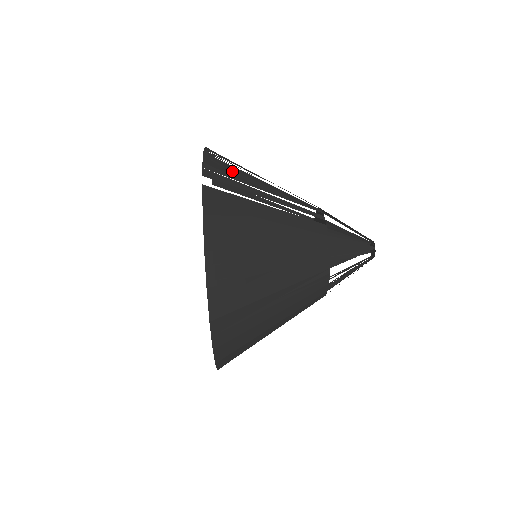
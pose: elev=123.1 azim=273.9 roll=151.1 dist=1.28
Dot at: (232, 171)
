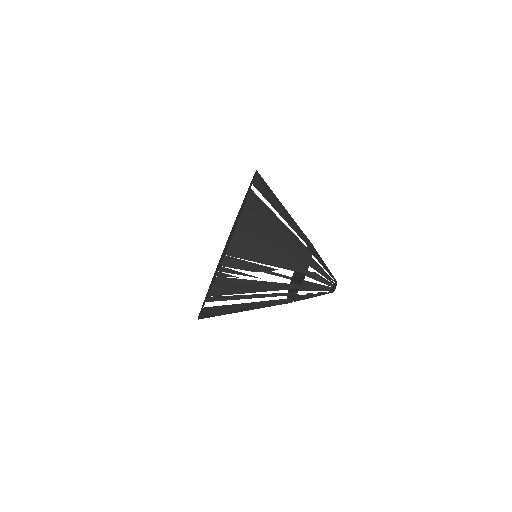
Dot at: (234, 286)
